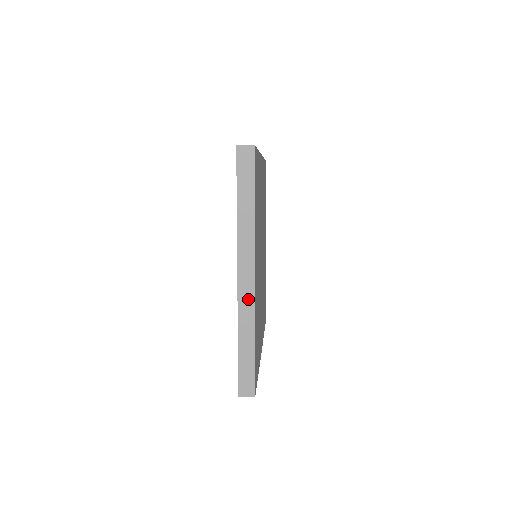
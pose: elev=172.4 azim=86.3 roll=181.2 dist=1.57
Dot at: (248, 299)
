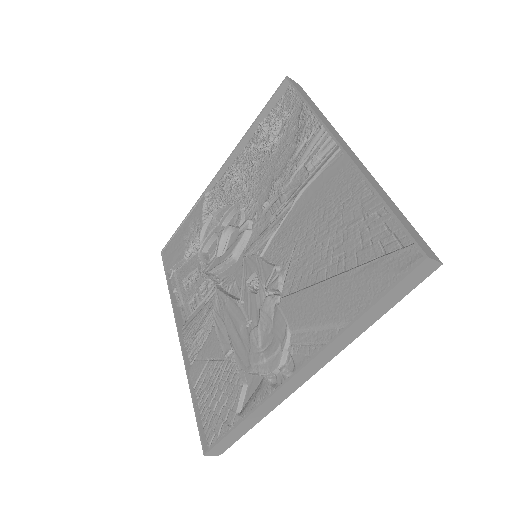
Dot at: (362, 166)
